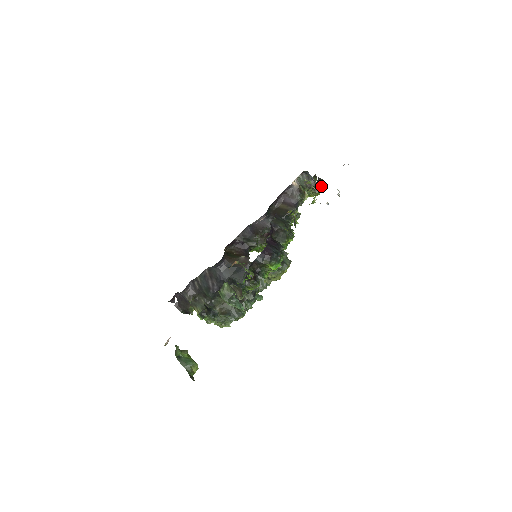
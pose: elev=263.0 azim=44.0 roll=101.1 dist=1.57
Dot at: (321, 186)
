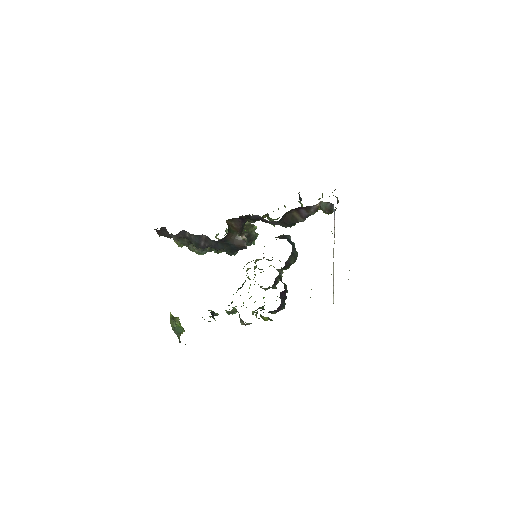
Dot at: occluded
